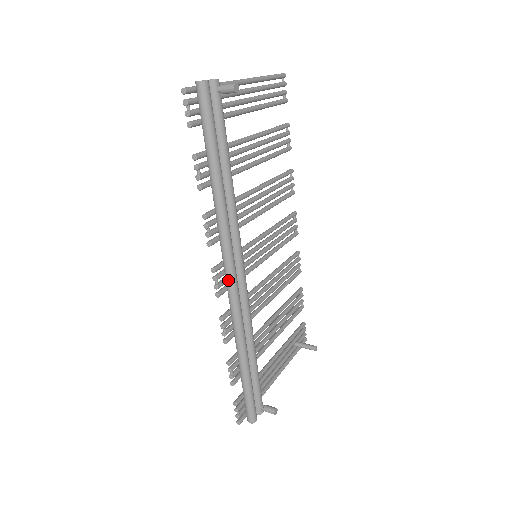
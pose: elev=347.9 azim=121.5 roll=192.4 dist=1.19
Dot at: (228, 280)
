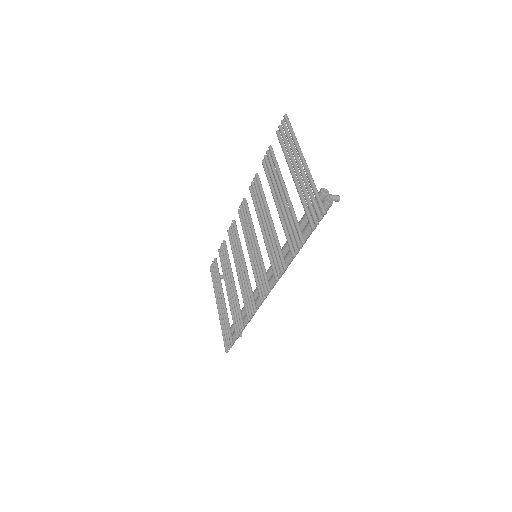
Dot at: occluded
